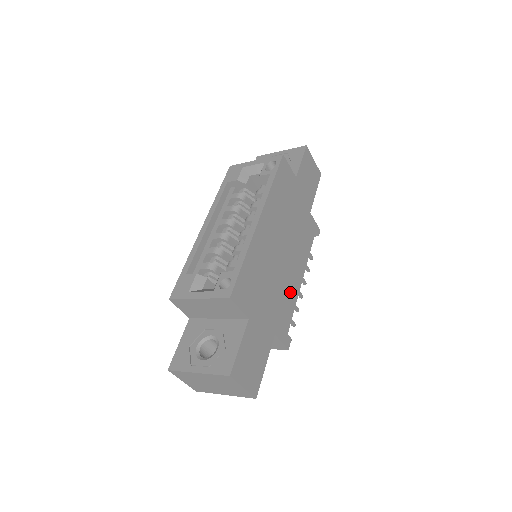
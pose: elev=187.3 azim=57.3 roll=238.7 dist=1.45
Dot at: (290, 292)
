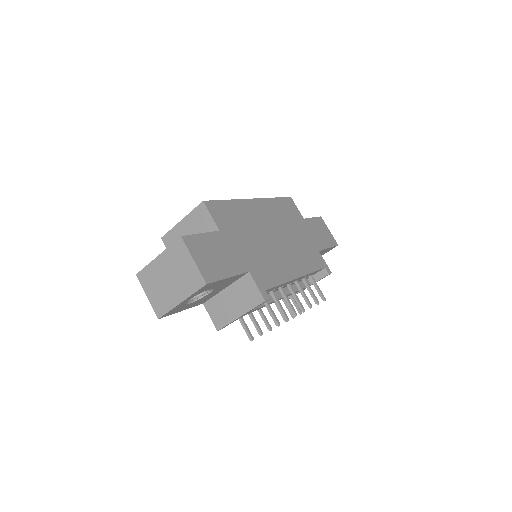
Dot at: (279, 268)
